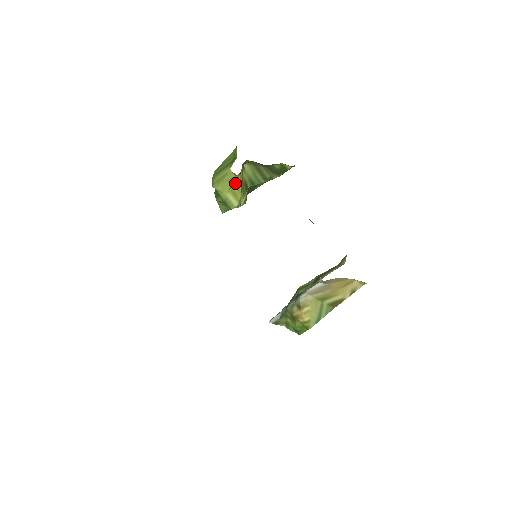
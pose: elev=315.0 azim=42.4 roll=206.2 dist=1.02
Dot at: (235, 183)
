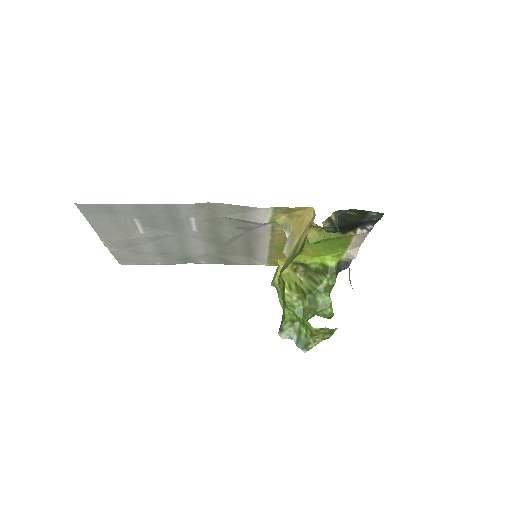
Dot at: (282, 274)
